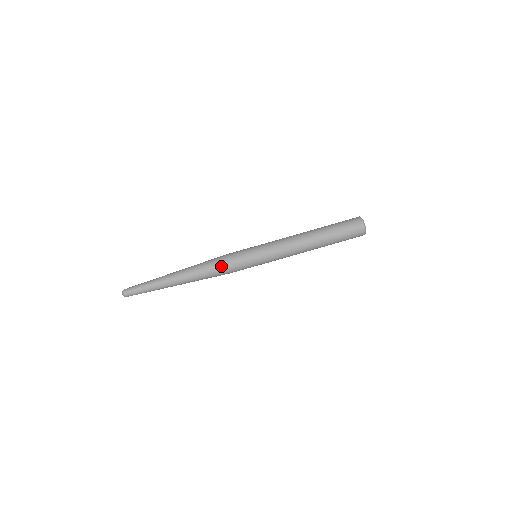
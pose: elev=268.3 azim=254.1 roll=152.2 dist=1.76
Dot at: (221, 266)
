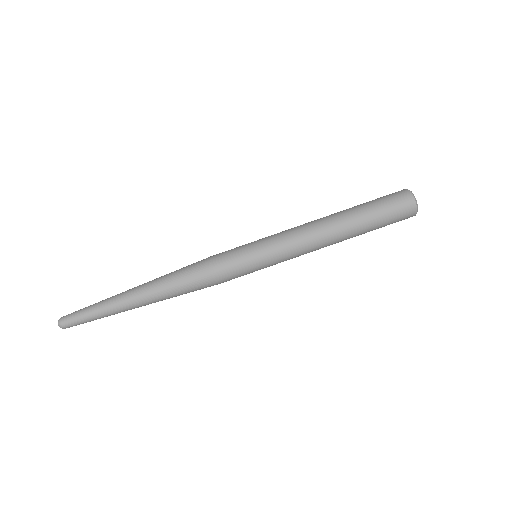
Dot at: (201, 263)
